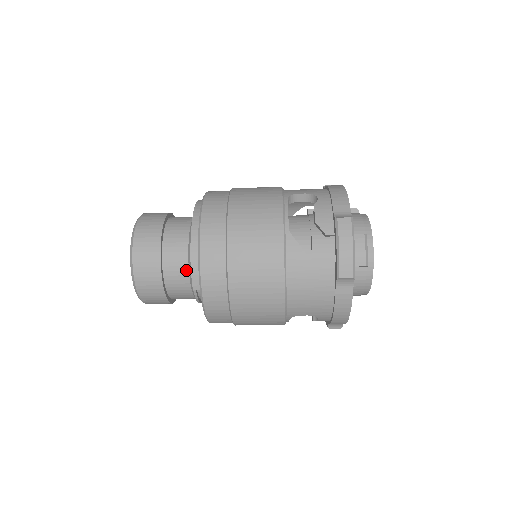
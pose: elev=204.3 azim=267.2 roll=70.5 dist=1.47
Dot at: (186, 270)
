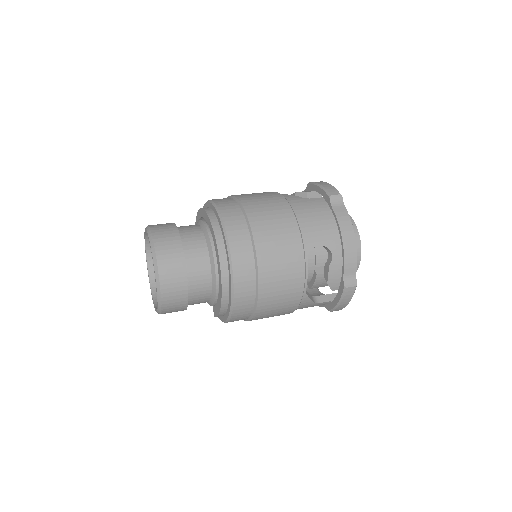
Dot at: occluded
